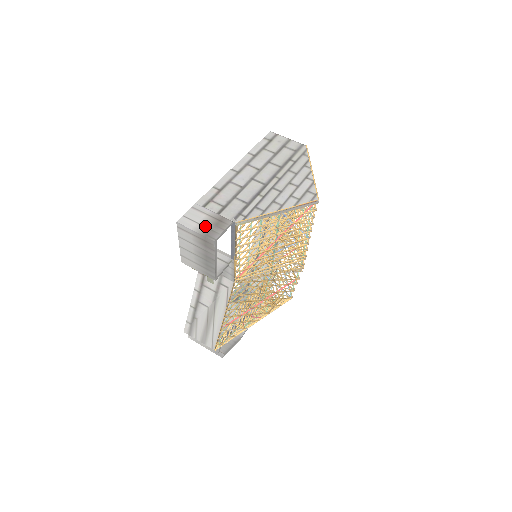
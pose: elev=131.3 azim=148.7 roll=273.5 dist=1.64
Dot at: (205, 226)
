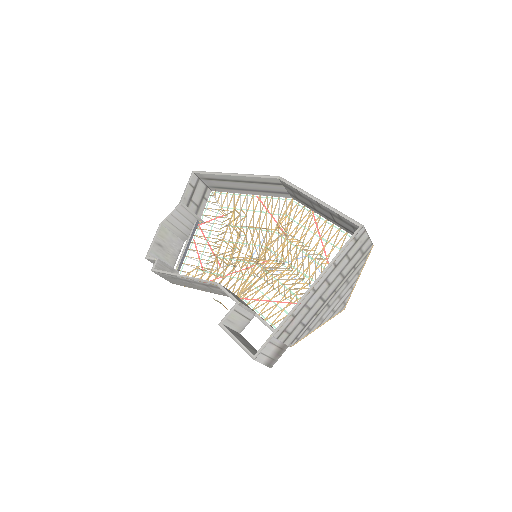
Dot at: (271, 358)
